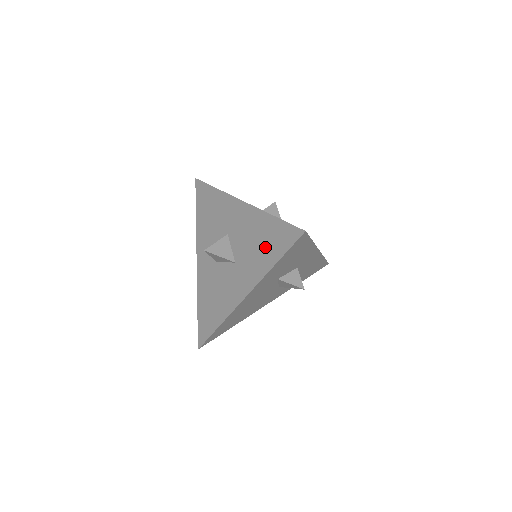
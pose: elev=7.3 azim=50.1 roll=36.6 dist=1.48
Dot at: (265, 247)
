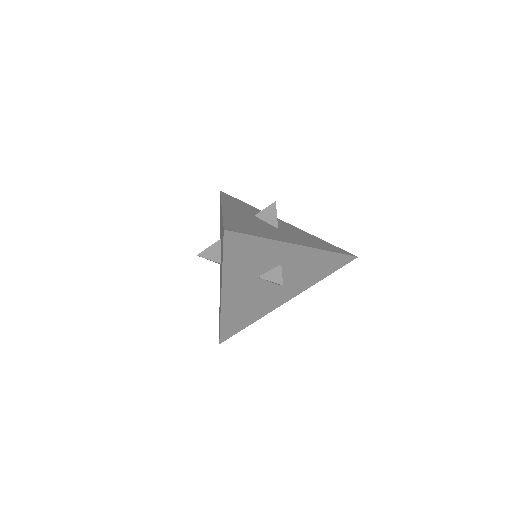
Dot at: occluded
